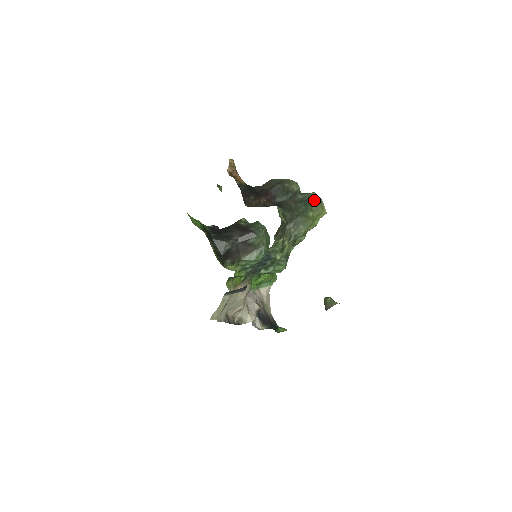
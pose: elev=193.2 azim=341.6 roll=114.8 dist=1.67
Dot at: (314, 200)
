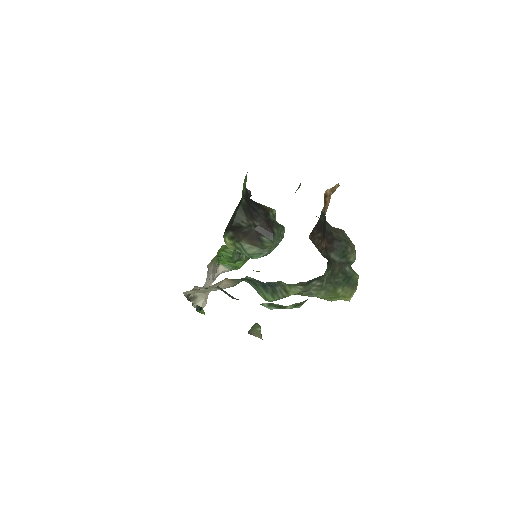
Dot at: (353, 282)
